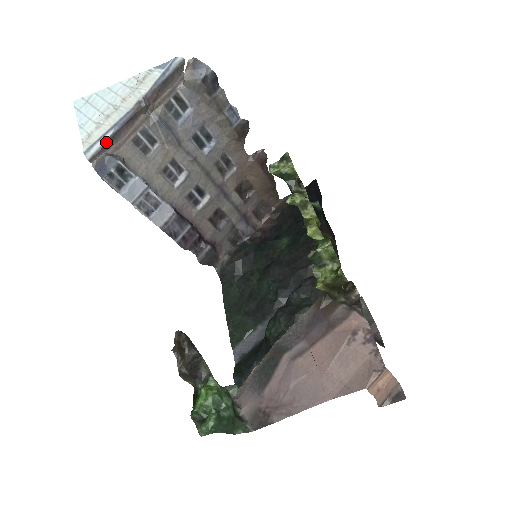
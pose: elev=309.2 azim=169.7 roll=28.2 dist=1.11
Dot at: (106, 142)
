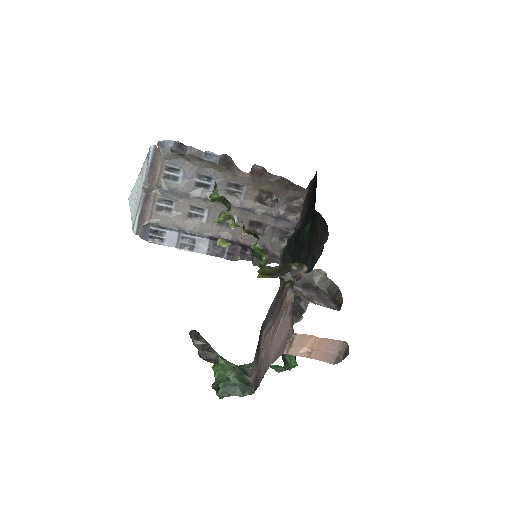
Dot at: (139, 219)
